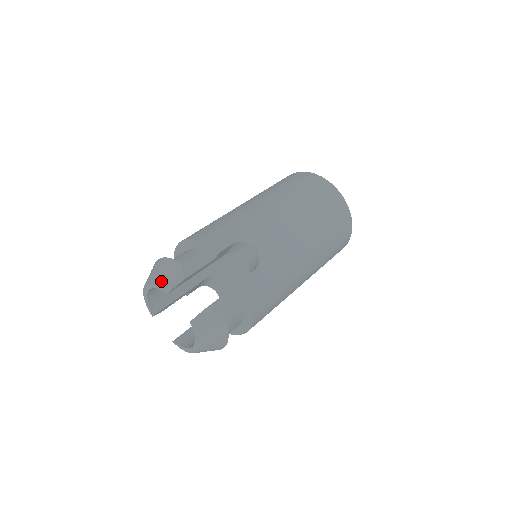
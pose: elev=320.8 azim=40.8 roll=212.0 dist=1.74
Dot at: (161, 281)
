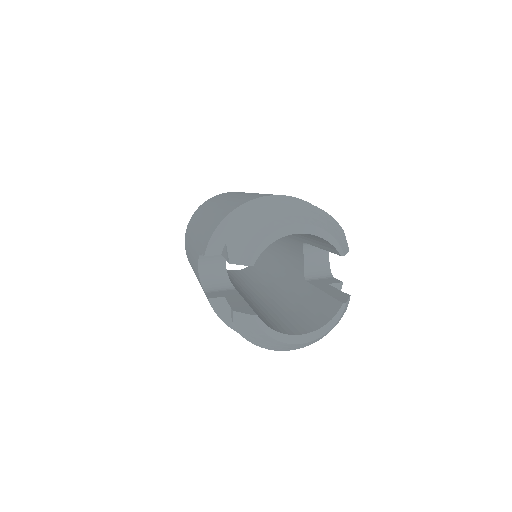
Dot at: (336, 235)
